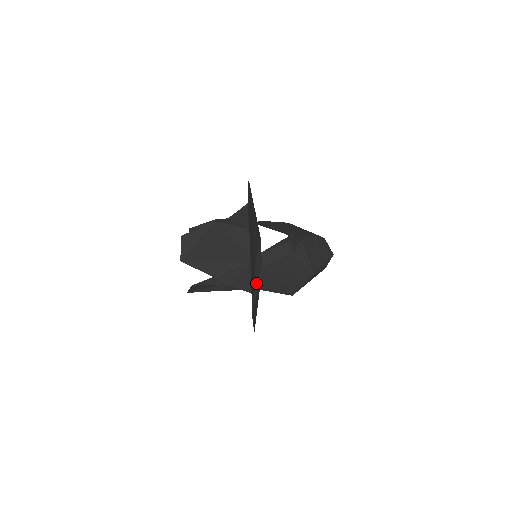
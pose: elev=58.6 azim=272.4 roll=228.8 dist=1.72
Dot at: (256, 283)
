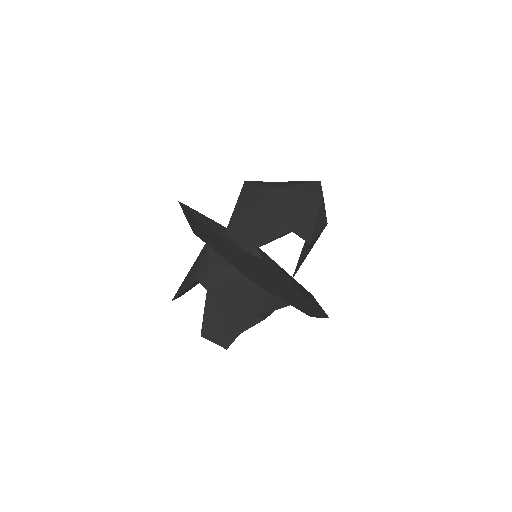
Dot at: occluded
